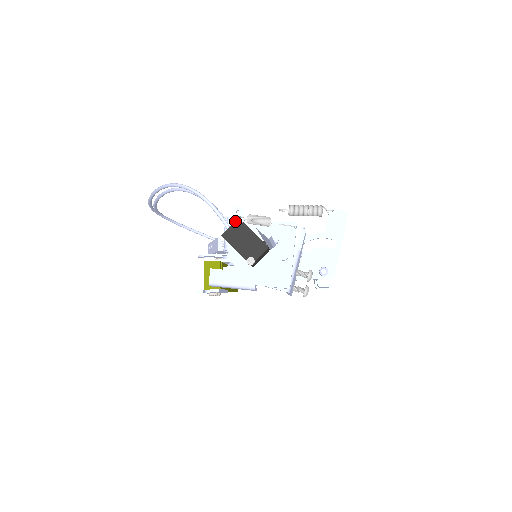
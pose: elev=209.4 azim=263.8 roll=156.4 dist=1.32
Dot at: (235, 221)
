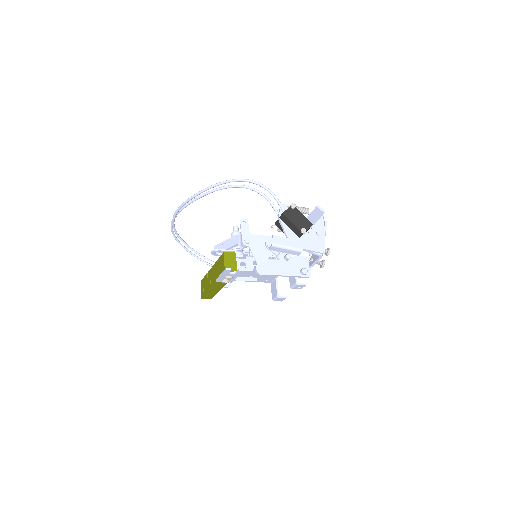
Dot at: (291, 205)
